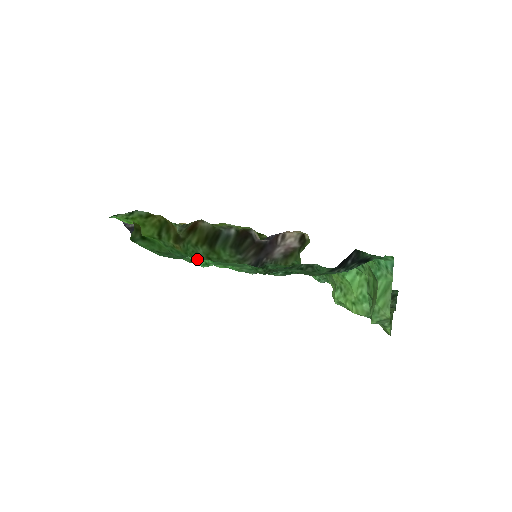
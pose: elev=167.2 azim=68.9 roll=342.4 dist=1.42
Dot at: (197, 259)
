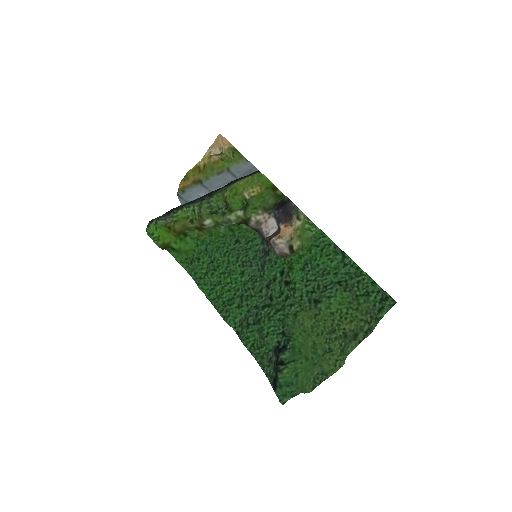
Dot at: (208, 275)
